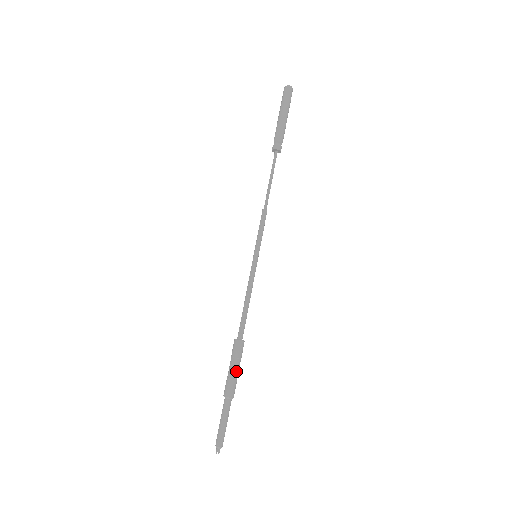
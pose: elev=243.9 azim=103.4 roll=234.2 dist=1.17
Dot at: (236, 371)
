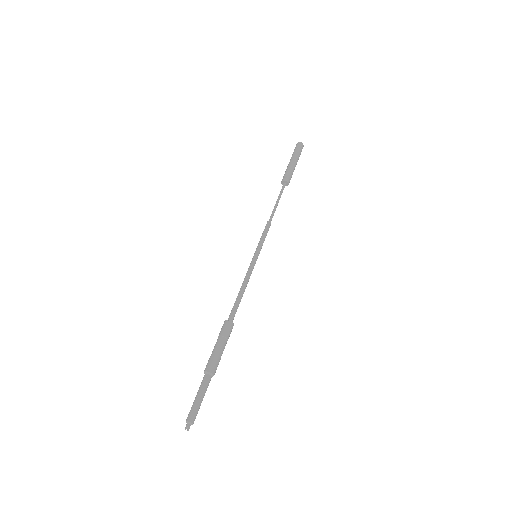
Dot at: (220, 348)
